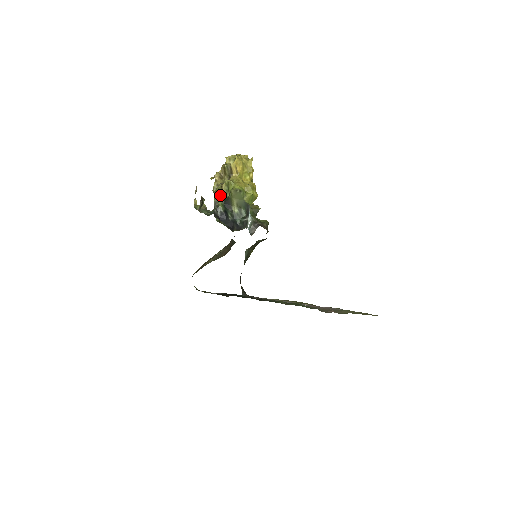
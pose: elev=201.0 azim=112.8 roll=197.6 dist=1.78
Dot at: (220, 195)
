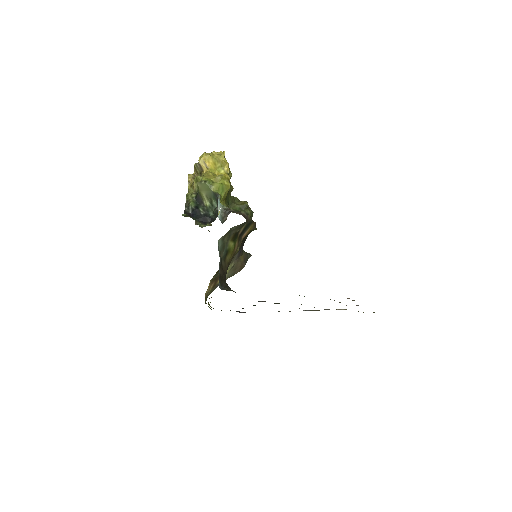
Dot at: (191, 193)
